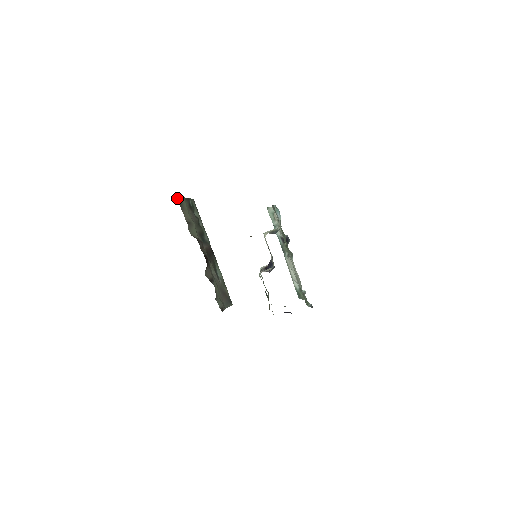
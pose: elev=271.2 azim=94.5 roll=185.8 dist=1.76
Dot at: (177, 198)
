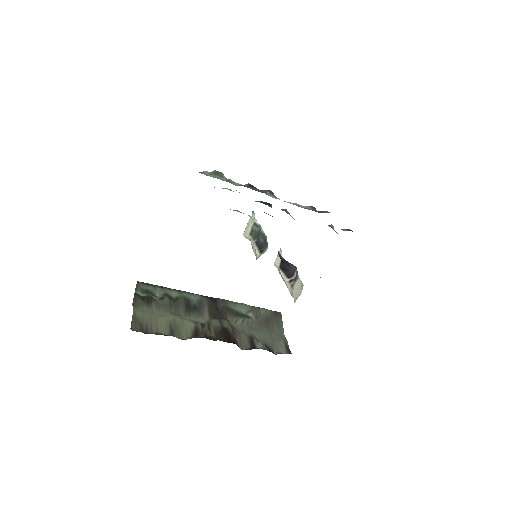
Dot at: (133, 330)
